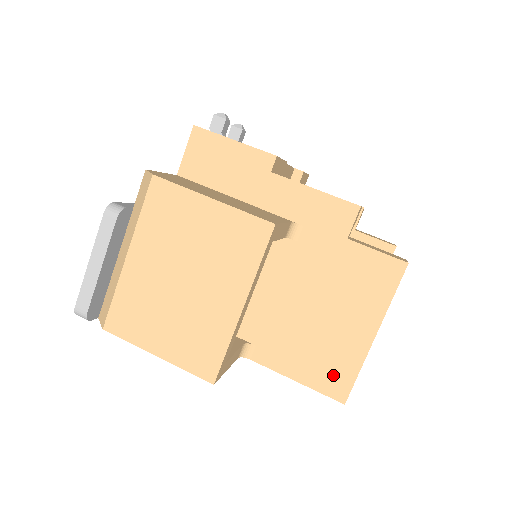
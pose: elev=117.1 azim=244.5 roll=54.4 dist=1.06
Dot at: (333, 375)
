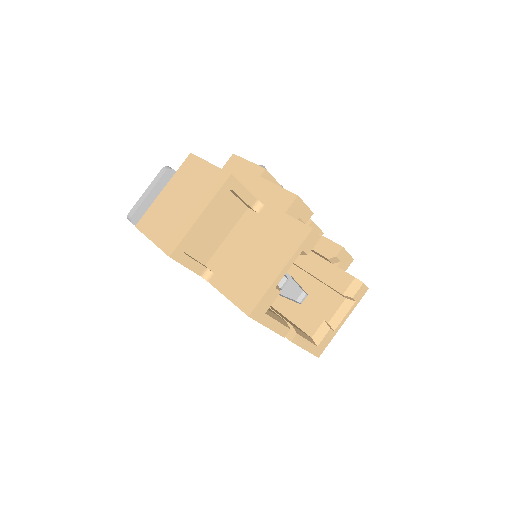
Dot at: (249, 296)
